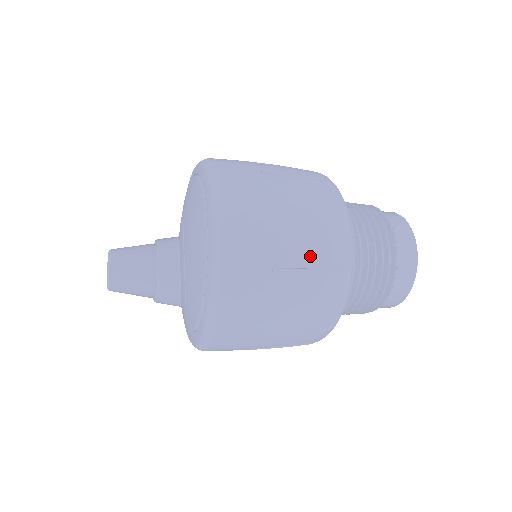
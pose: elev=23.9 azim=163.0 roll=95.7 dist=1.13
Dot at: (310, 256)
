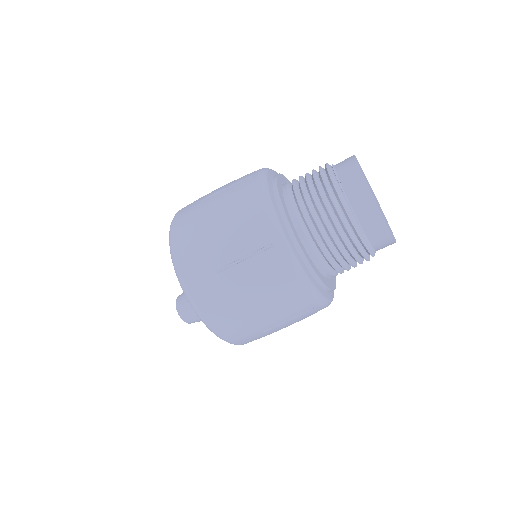
Dot at: (240, 247)
